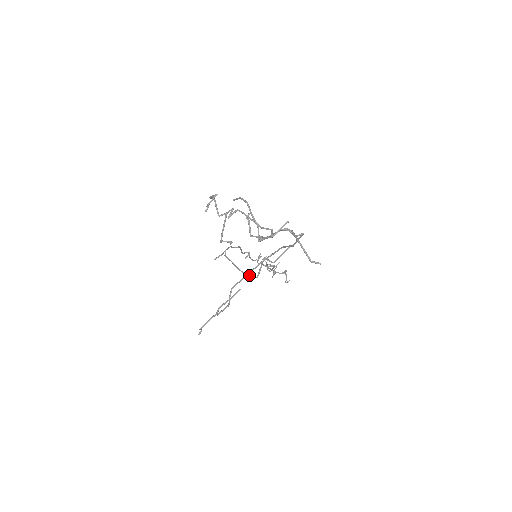
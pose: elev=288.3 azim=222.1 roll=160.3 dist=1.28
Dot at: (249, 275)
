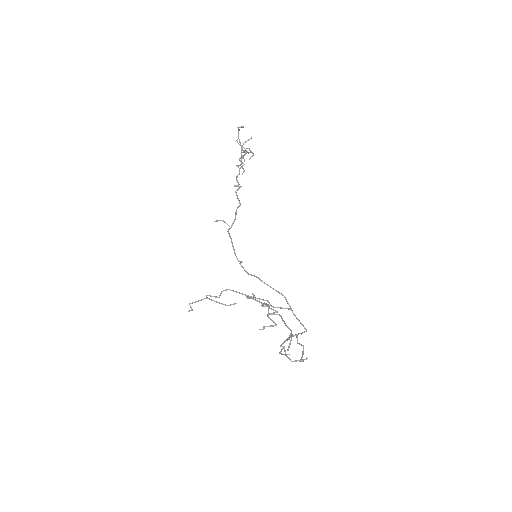
Dot at: (242, 266)
